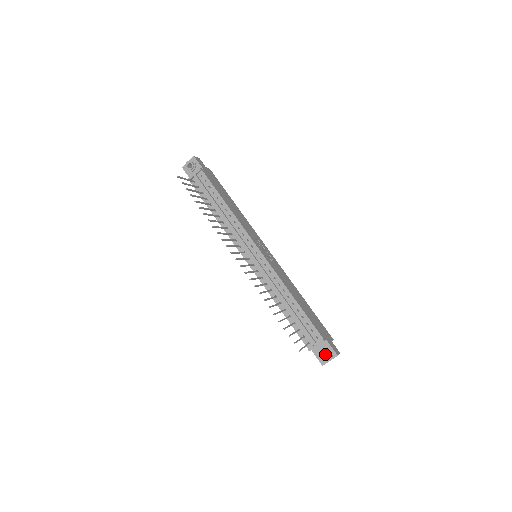
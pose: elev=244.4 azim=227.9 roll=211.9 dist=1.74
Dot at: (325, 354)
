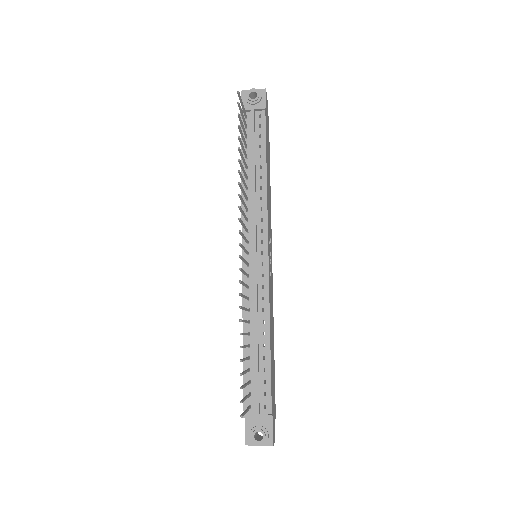
Dot at: occluded
